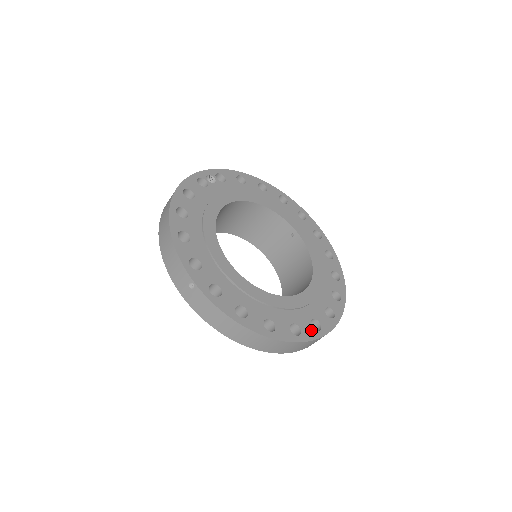
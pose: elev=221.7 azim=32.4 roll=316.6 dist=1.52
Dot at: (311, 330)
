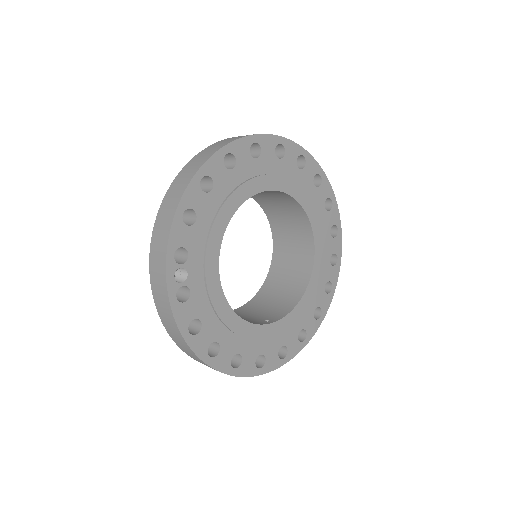
Dot at: (334, 270)
